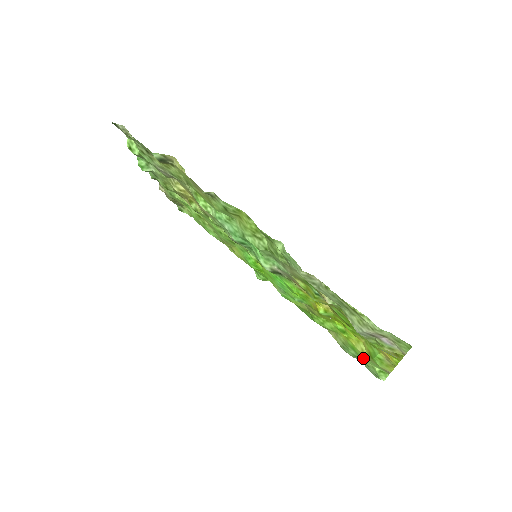
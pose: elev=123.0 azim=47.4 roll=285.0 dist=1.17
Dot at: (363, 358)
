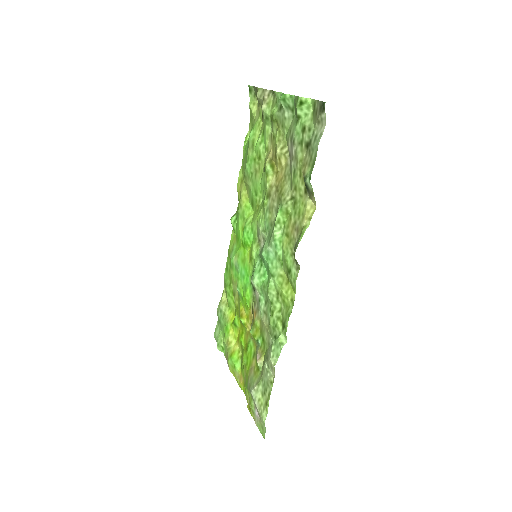
Dot at: (225, 339)
